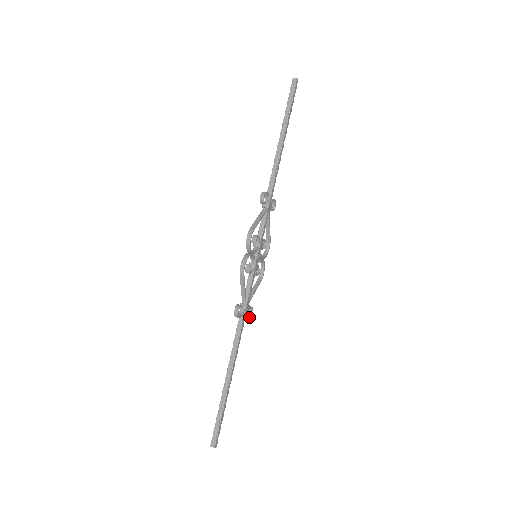
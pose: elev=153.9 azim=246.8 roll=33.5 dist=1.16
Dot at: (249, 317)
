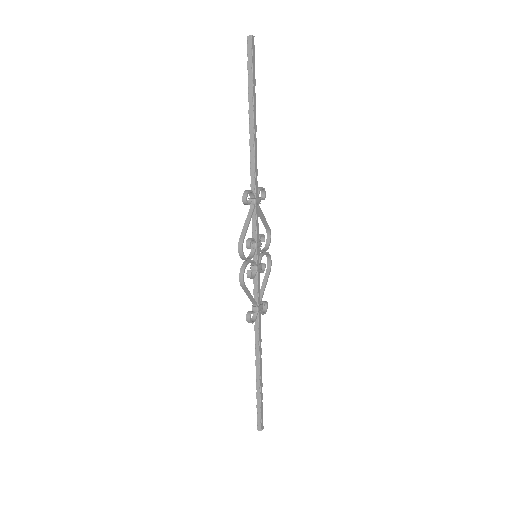
Dot at: occluded
